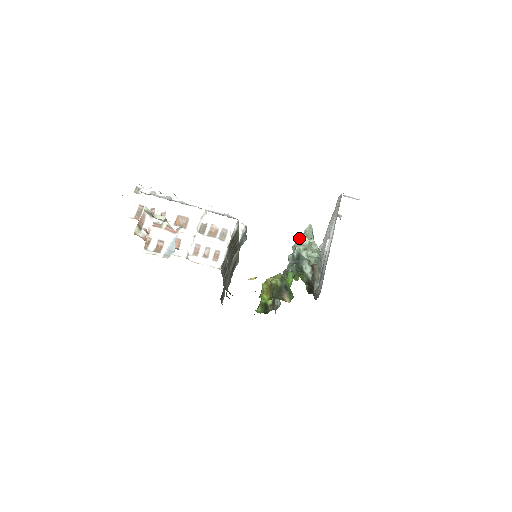
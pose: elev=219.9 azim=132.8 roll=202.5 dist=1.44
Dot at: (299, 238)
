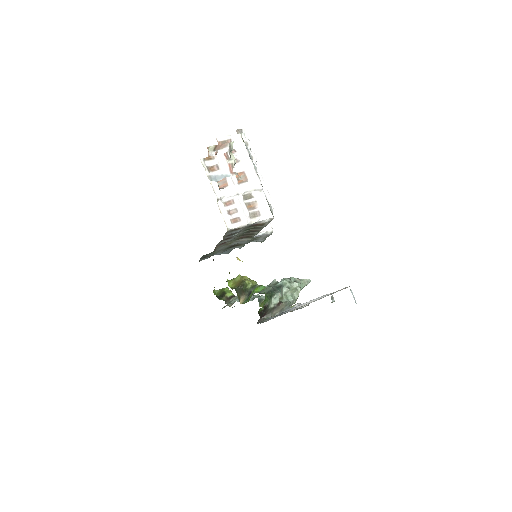
Dot at: (294, 278)
